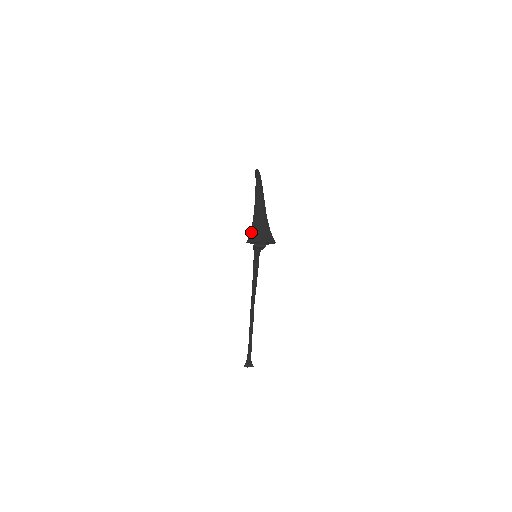
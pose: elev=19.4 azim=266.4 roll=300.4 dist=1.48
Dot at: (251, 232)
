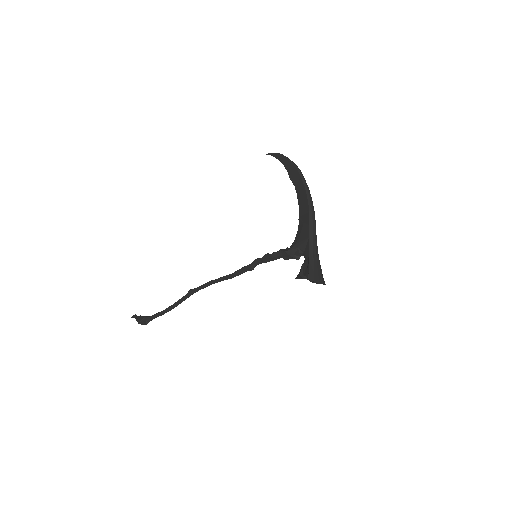
Dot at: (310, 266)
